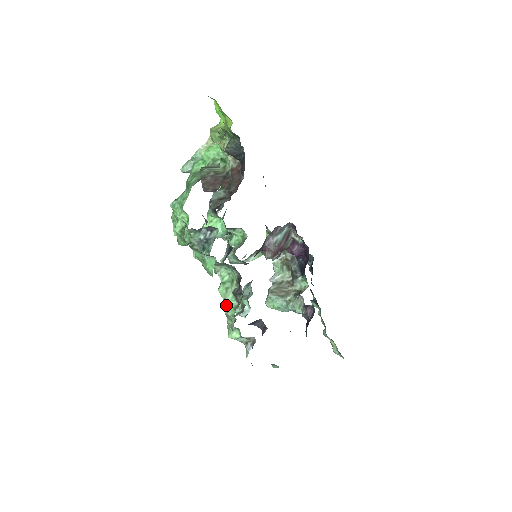
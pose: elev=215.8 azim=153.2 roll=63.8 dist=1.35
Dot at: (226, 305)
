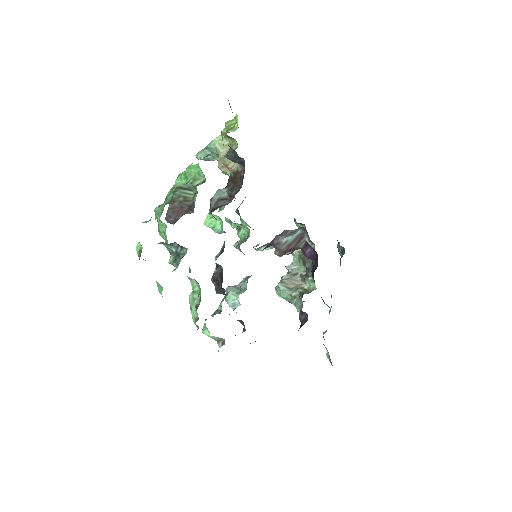
Dot at: (191, 313)
